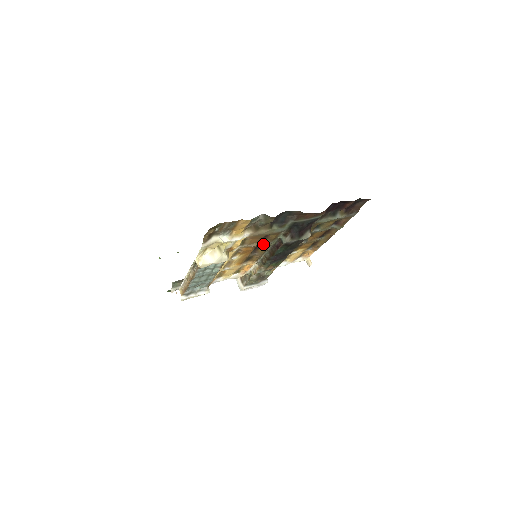
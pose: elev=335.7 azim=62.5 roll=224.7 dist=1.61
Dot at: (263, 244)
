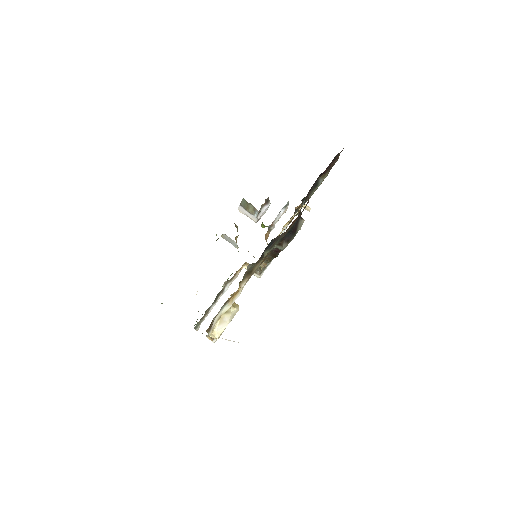
Dot at: occluded
